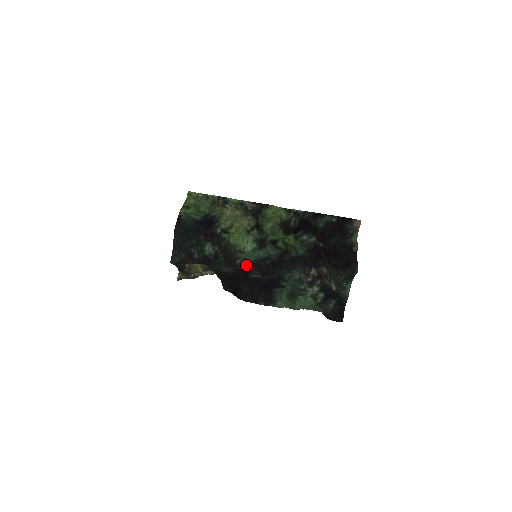
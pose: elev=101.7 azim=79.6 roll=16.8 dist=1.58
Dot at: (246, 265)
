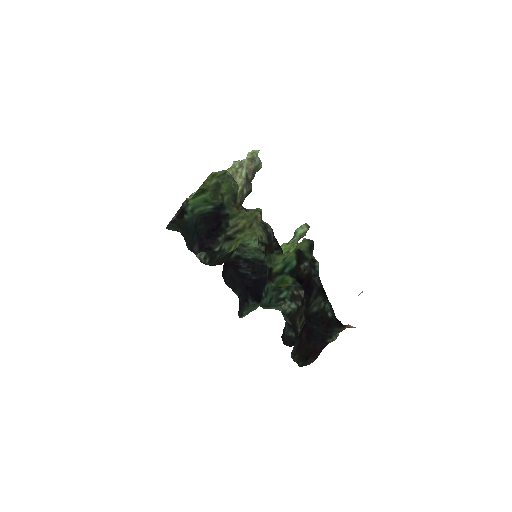
Dot at: (240, 261)
